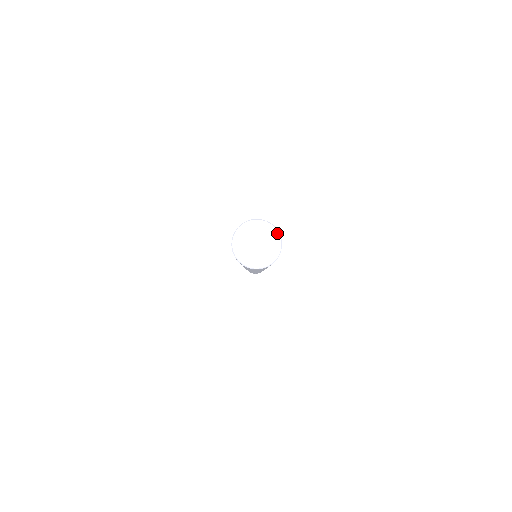
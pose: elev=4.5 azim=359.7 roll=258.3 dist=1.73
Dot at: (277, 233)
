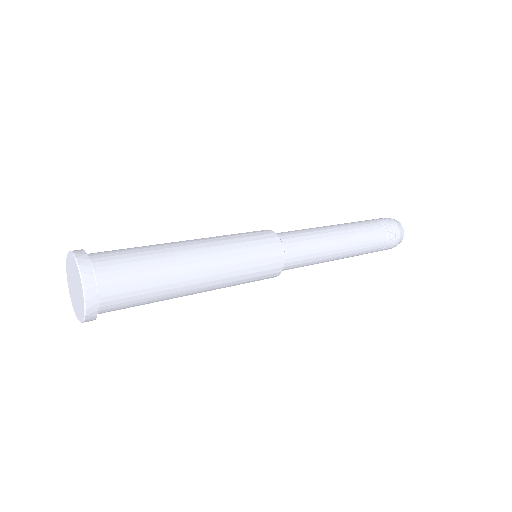
Dot at: (72, 256)
